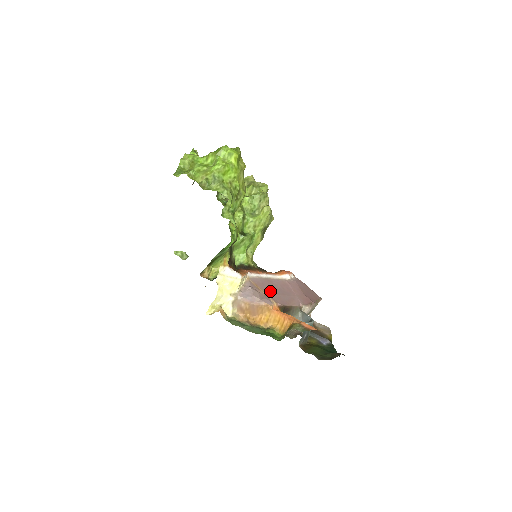
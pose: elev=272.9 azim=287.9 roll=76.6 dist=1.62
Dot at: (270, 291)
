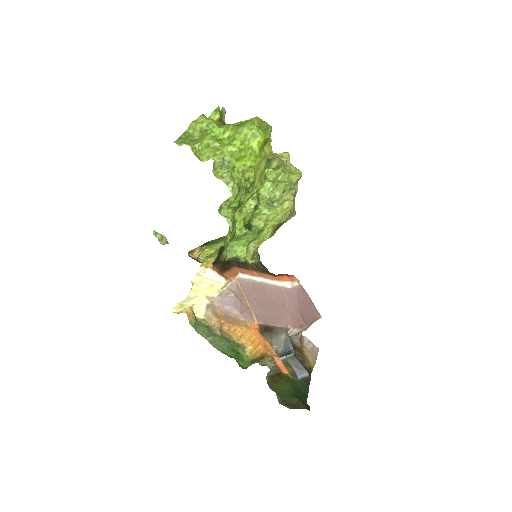
Dot at: (257, 302)
